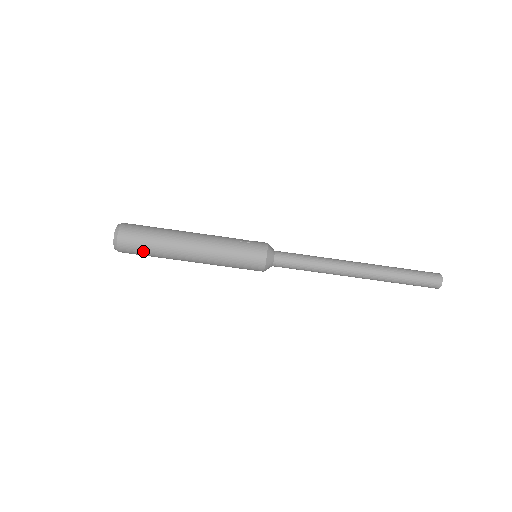
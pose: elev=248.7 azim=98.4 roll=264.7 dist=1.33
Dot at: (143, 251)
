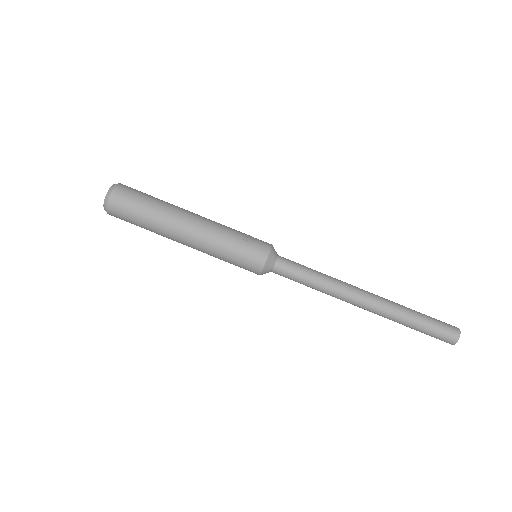
Dot at: (134, 223)
